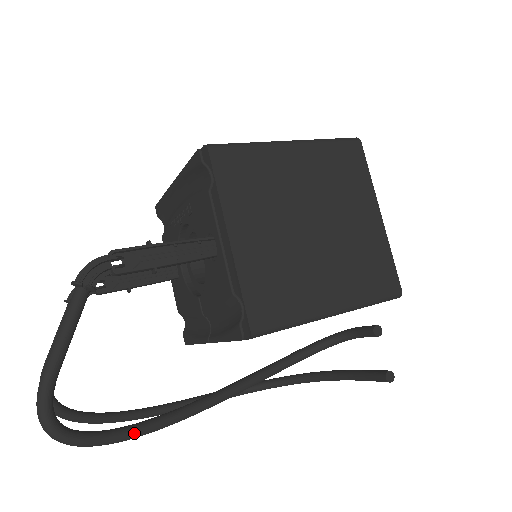
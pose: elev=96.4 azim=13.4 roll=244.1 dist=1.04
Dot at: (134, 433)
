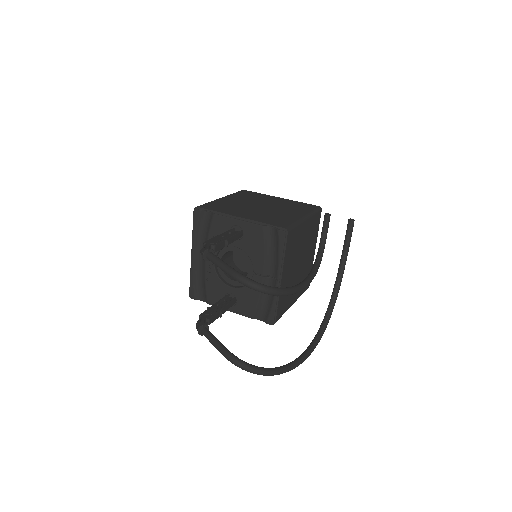
Dot at: (291, 288)
